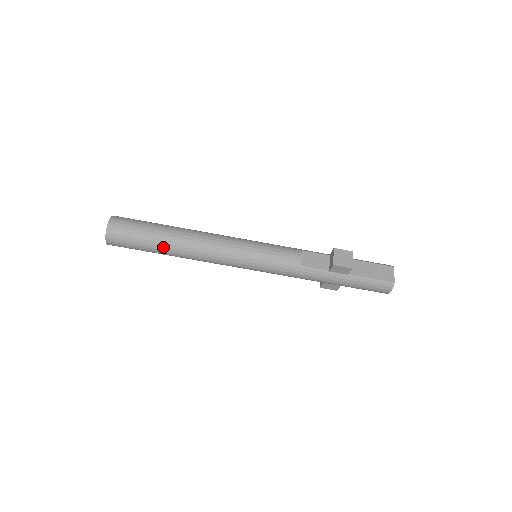
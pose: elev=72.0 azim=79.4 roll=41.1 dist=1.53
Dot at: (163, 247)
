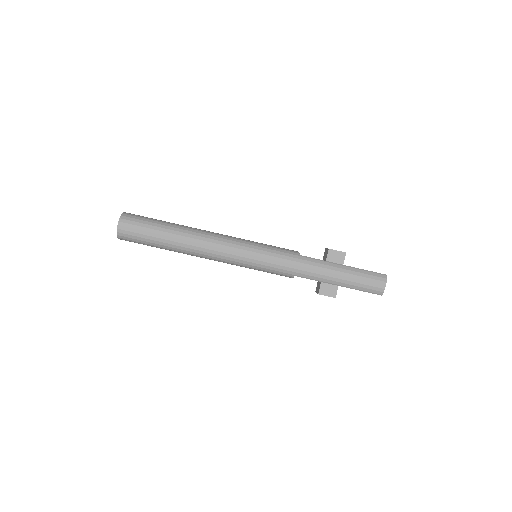
Dot at: (172, 230)
